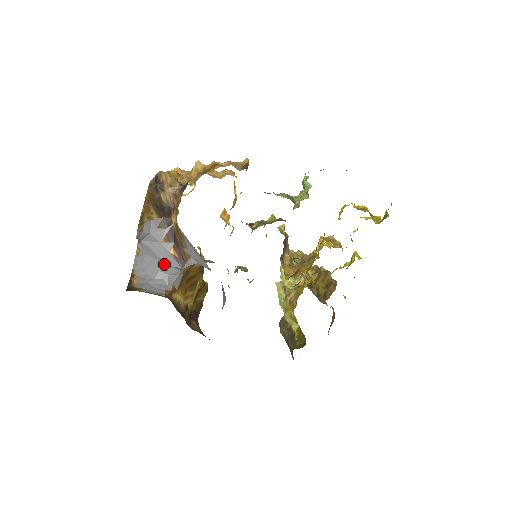
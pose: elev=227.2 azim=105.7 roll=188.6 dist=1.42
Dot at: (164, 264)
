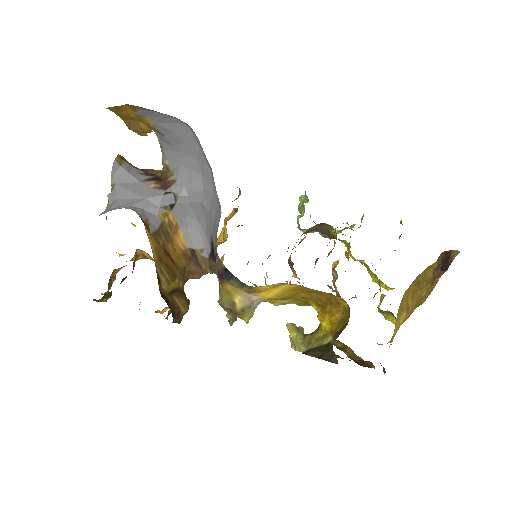
Dot at: (140, 199)
